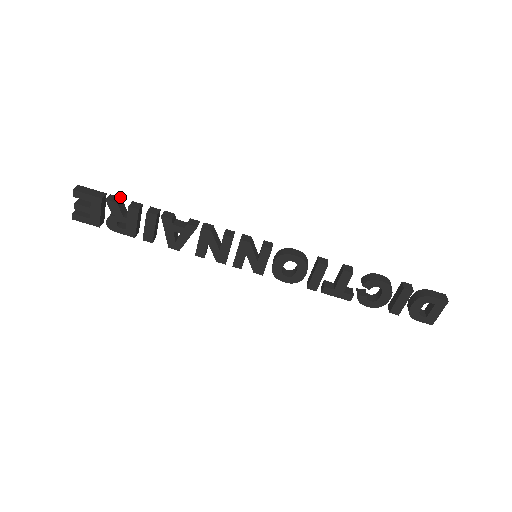
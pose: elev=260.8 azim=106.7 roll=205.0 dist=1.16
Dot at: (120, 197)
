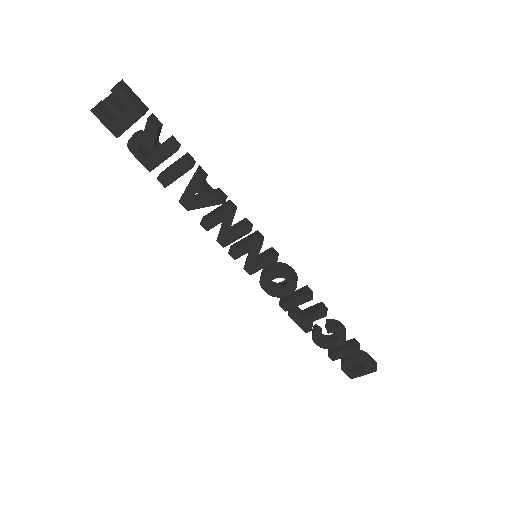
Dot at: occluded
